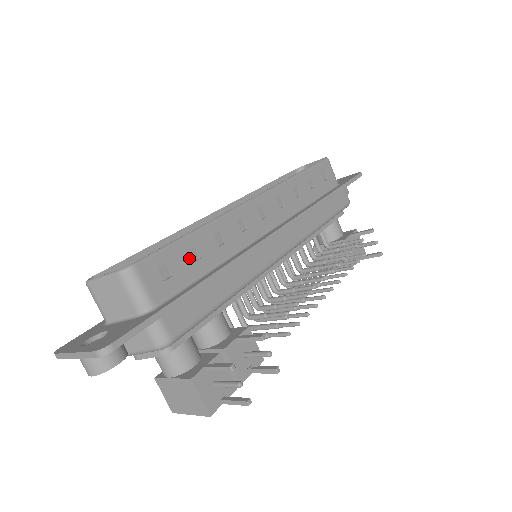
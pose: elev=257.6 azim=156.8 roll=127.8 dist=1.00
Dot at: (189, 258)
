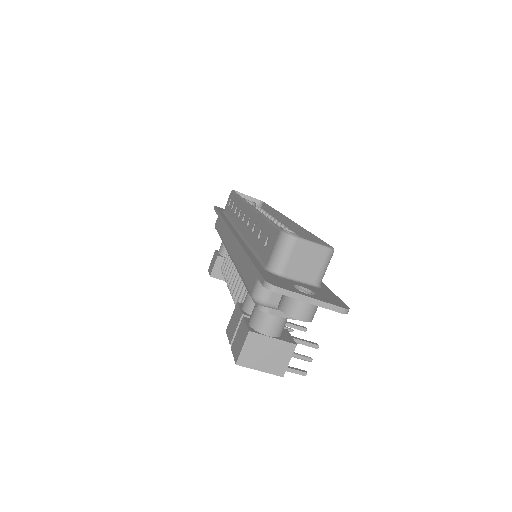
Dot at: occluded
